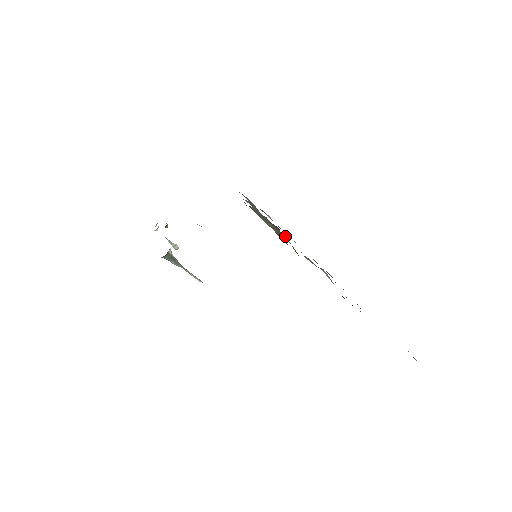
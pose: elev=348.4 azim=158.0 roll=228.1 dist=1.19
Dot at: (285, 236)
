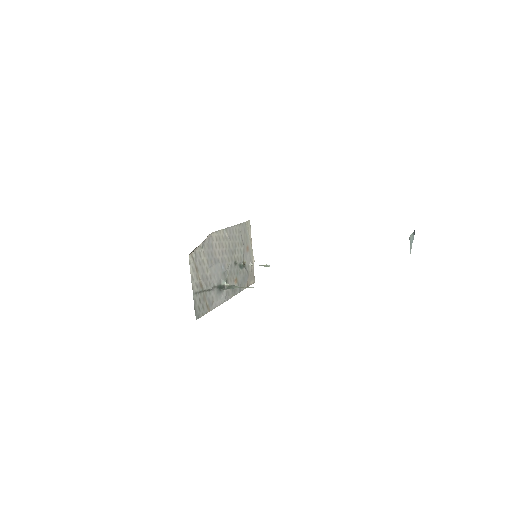
Dot at: occluded
